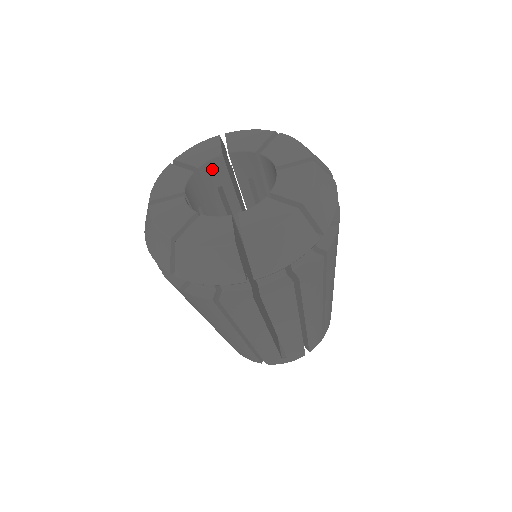
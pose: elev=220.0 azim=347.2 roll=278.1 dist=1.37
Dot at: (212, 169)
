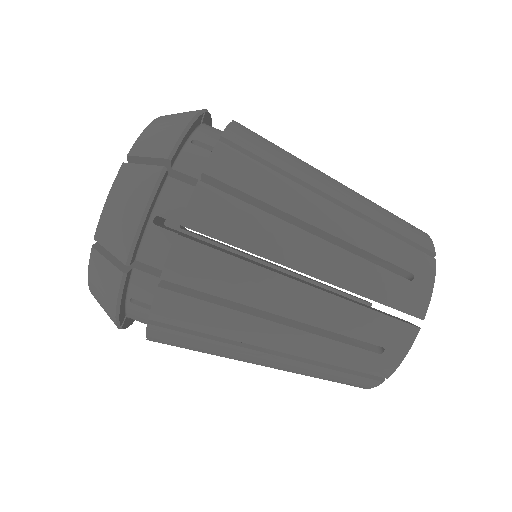
Dot at: occluded
